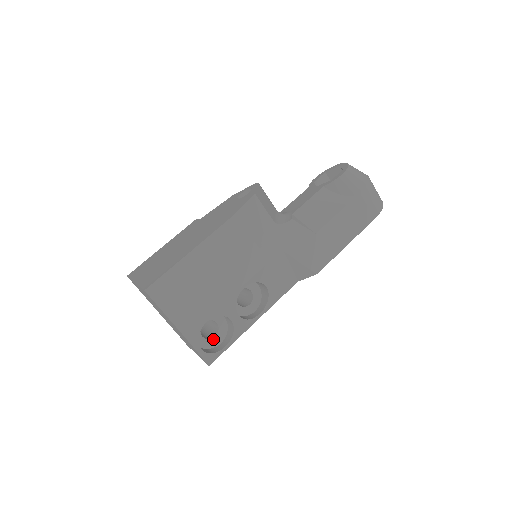
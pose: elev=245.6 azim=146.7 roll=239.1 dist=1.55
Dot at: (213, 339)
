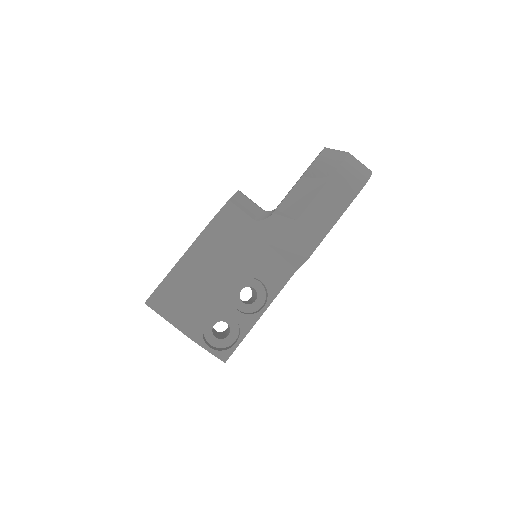
Dot at: (227, 338)
